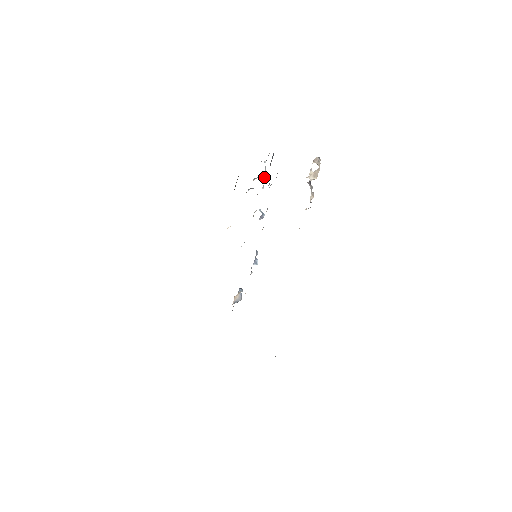
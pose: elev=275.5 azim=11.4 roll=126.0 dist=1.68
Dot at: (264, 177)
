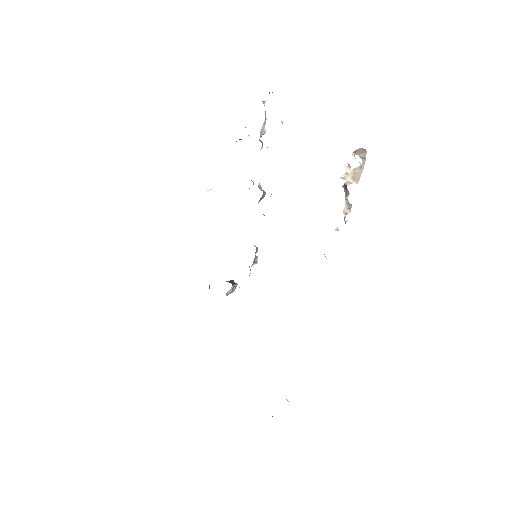
Dot at: (264, 130)
